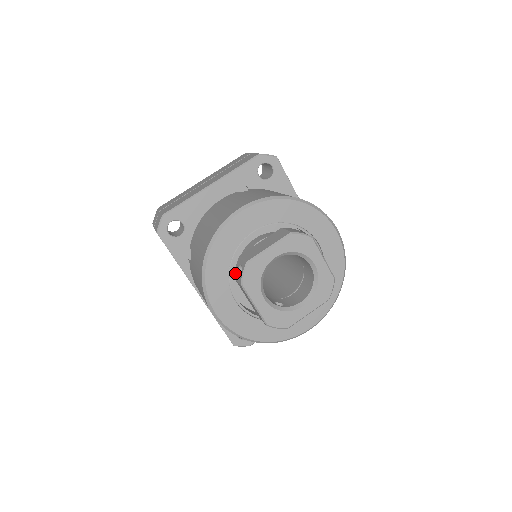
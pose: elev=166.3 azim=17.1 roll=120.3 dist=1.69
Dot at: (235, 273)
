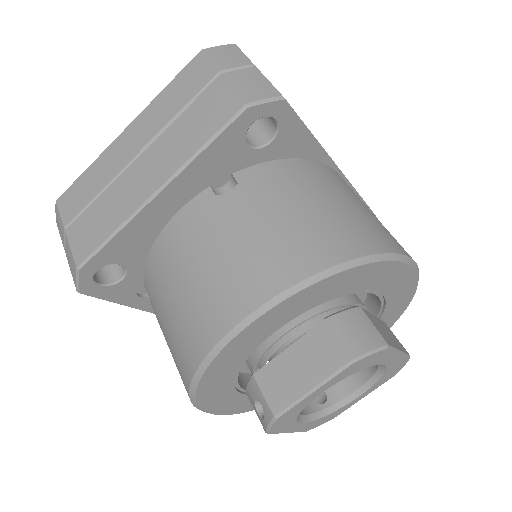
Dot at: (248, 395)
